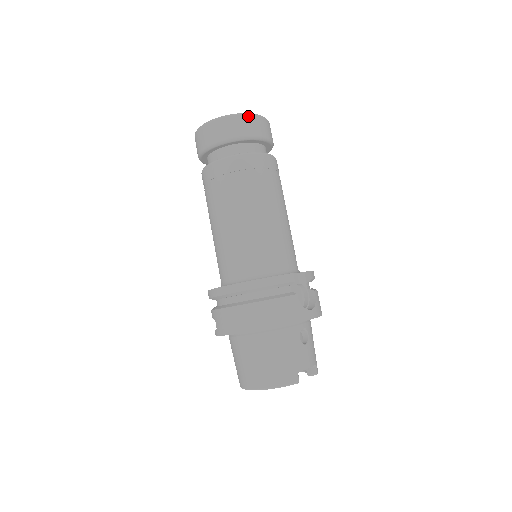
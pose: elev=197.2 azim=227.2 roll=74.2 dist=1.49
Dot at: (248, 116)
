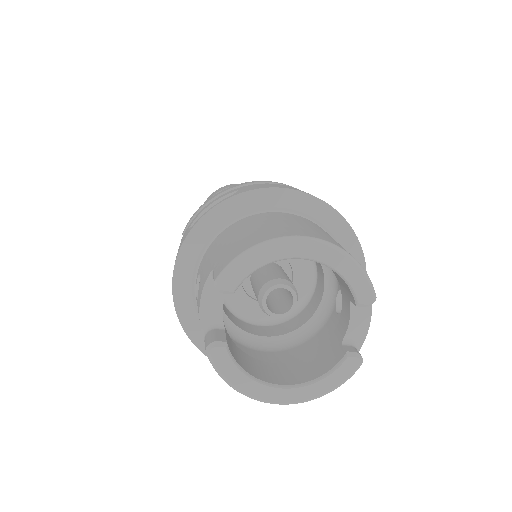
Dot at: occluded
